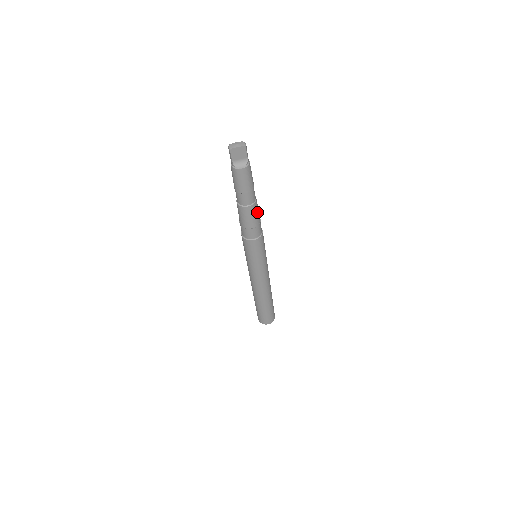
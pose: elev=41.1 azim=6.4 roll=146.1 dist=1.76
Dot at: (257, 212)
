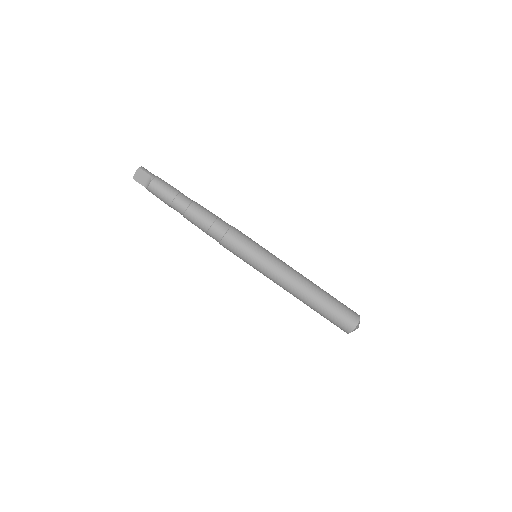
Dot at: (202, 212)
